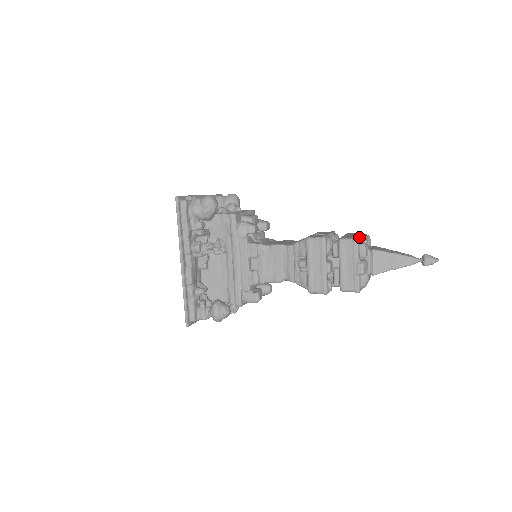
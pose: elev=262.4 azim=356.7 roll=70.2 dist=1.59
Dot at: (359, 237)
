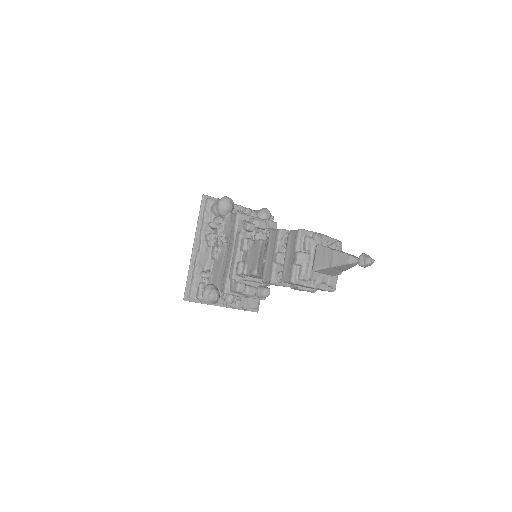
Dot at: (308, 231)
